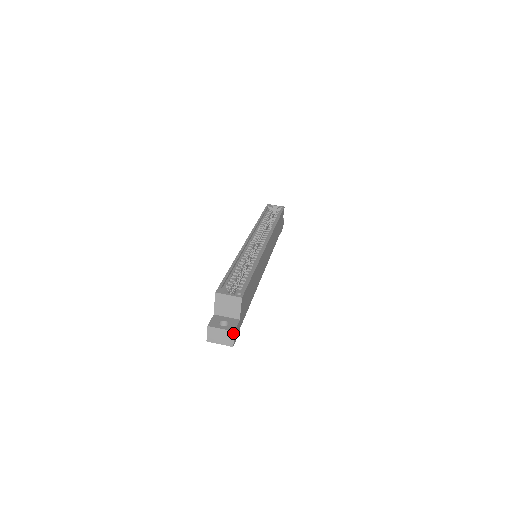
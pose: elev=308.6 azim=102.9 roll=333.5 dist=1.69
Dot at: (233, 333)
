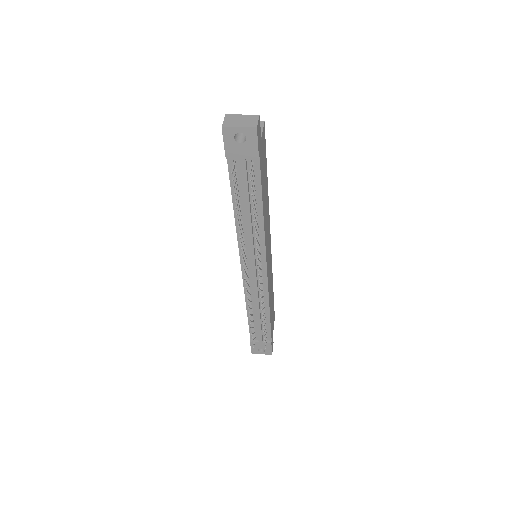
Dot at: (257, 116)
